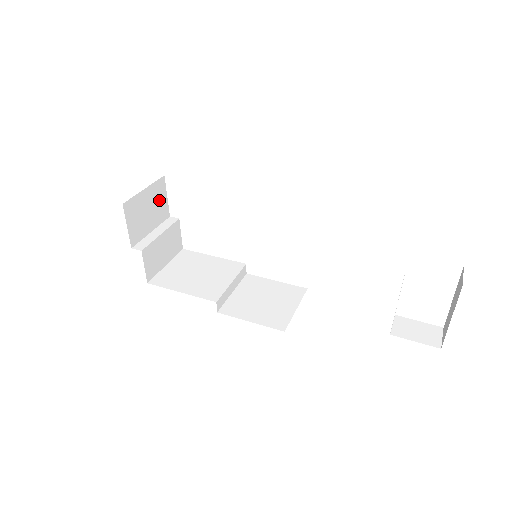
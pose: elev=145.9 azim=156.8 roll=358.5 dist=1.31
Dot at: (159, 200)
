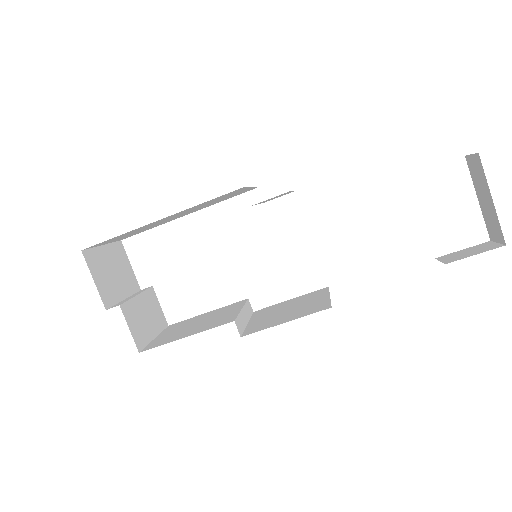
Dot at: (123, 266)
